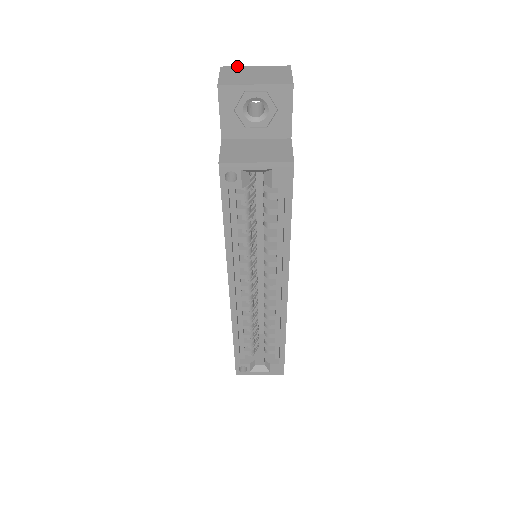
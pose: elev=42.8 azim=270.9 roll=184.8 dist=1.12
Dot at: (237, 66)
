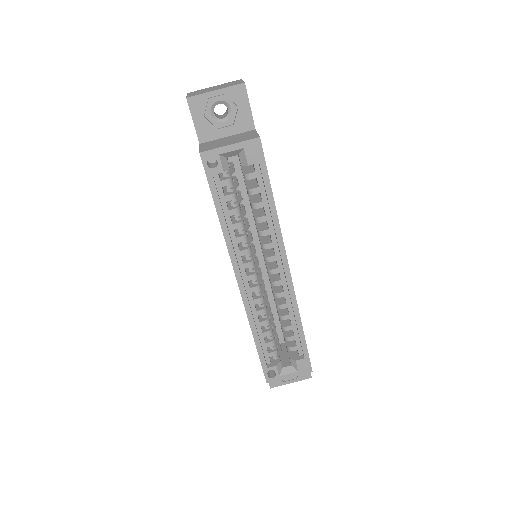
Dot at: (200, 90)
